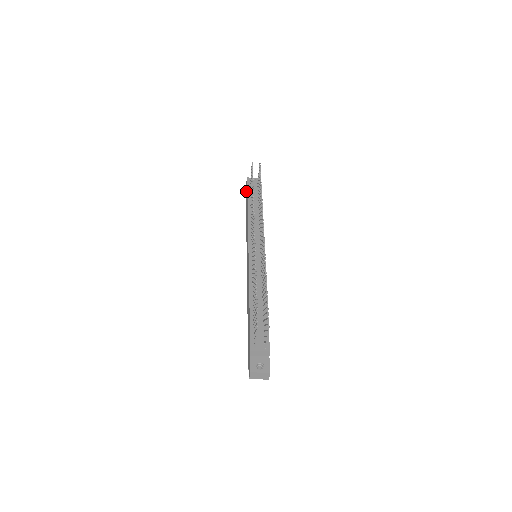
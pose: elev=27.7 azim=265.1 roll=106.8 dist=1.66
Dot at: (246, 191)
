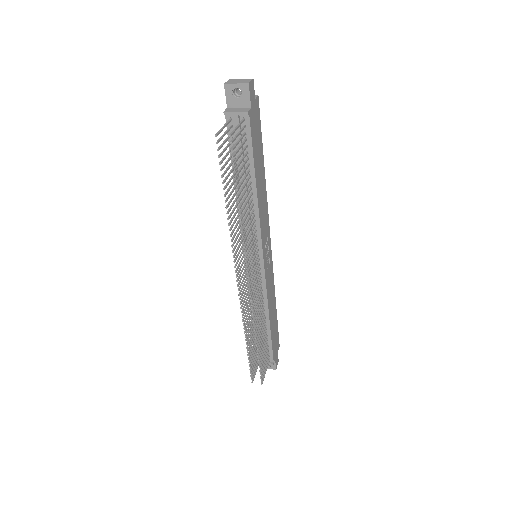
Dot at: occluded
